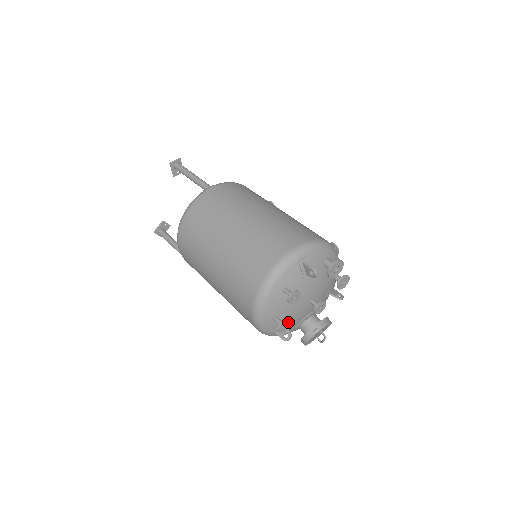
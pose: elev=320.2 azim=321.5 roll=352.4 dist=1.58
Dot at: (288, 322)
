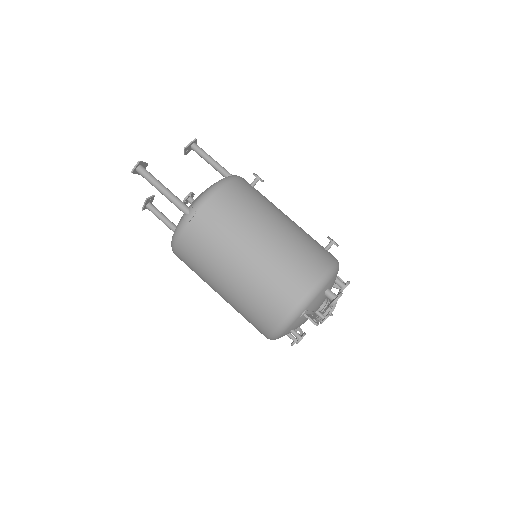
Dot at: occluded
